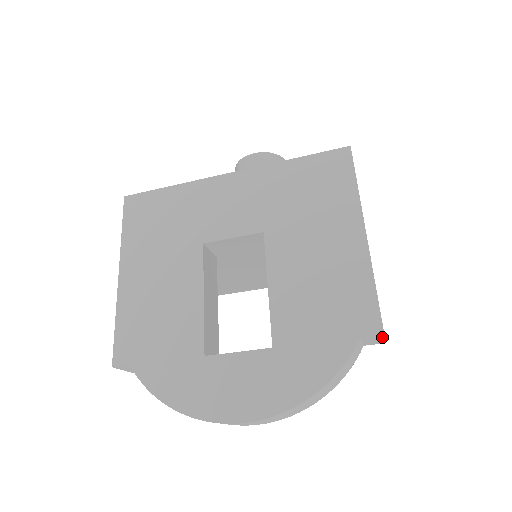
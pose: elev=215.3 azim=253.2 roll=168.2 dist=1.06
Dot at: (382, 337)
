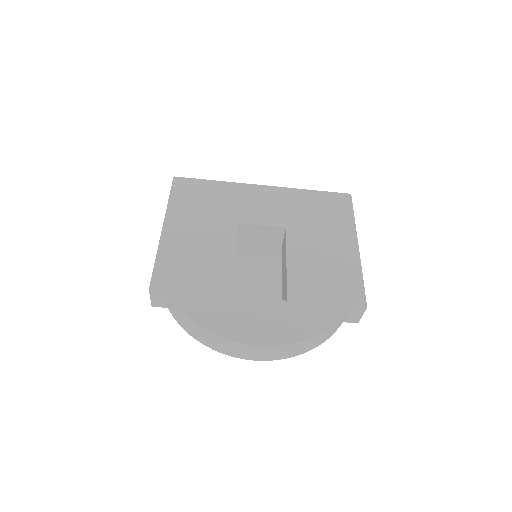
Dot at: (362, 312)
